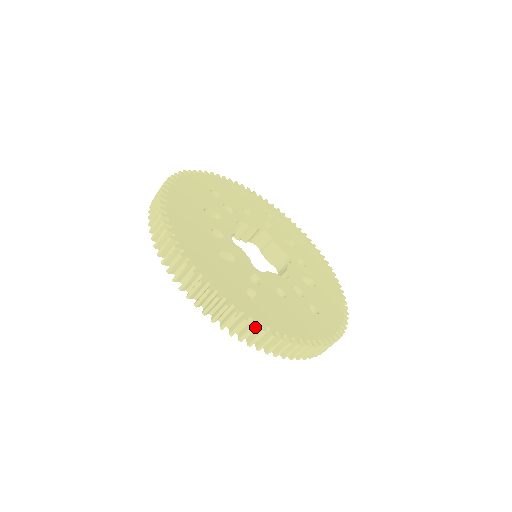
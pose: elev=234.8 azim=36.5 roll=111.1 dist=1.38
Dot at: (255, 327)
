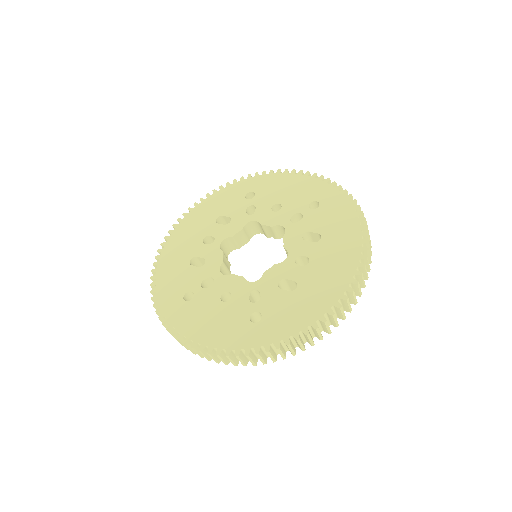
Dot at: (163, 325)
